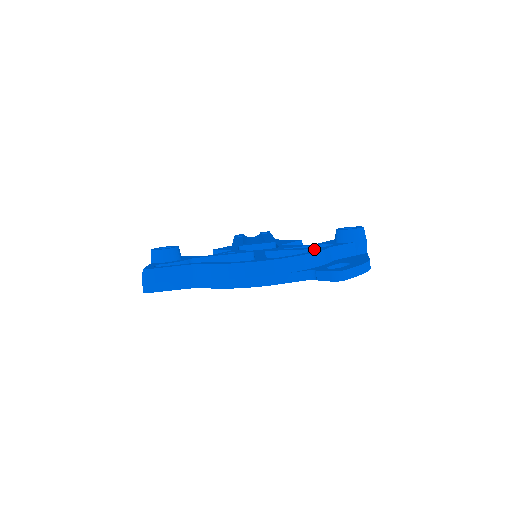
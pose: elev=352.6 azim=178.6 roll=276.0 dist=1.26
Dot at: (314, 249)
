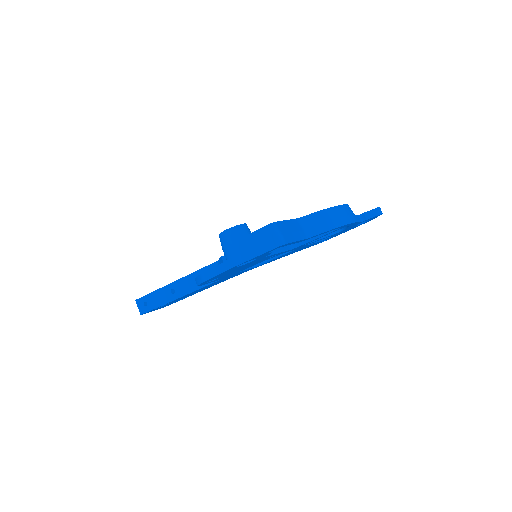
Dot at: occluded
